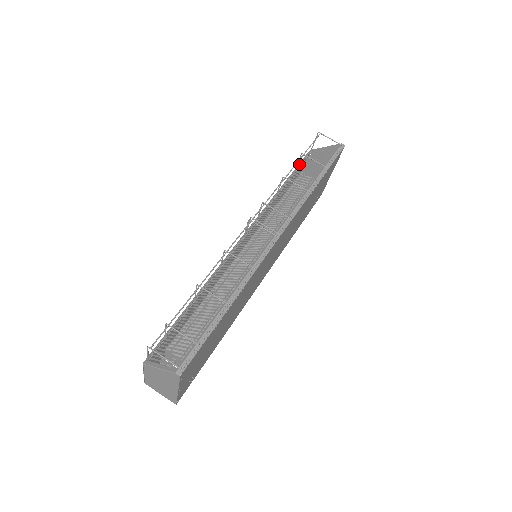
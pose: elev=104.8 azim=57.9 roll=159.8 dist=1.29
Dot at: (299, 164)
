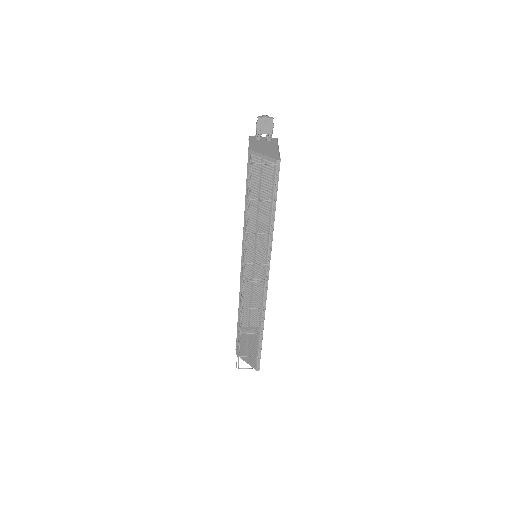
Dot at: (247, 176)
